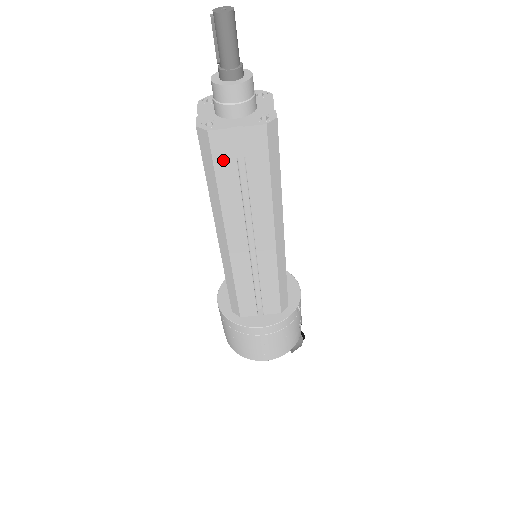
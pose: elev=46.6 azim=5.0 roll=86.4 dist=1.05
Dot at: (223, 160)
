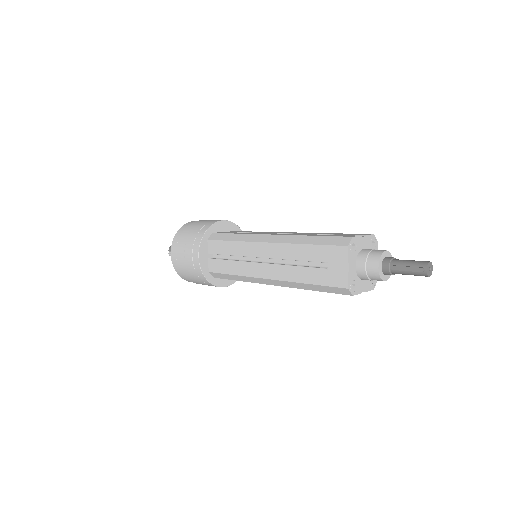
Dot at: occluded
